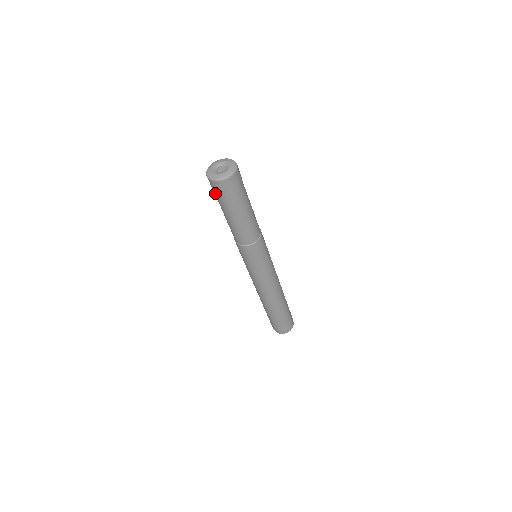
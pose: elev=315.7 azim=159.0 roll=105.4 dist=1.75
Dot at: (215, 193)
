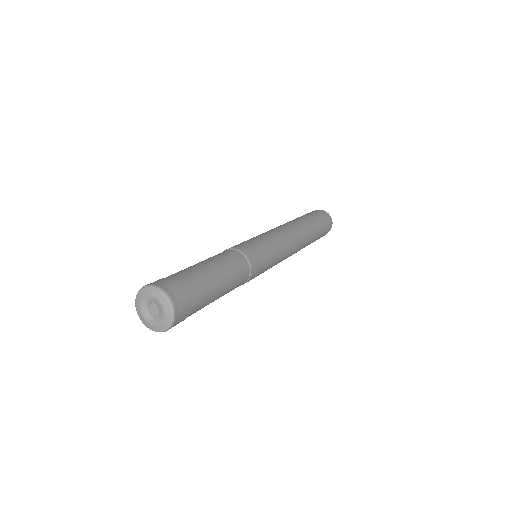
Dot at: occluded
